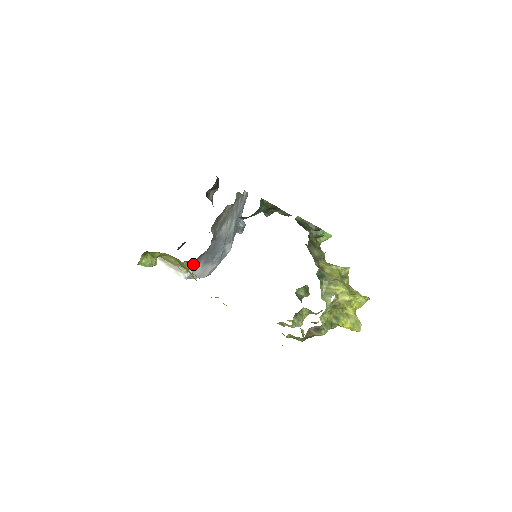
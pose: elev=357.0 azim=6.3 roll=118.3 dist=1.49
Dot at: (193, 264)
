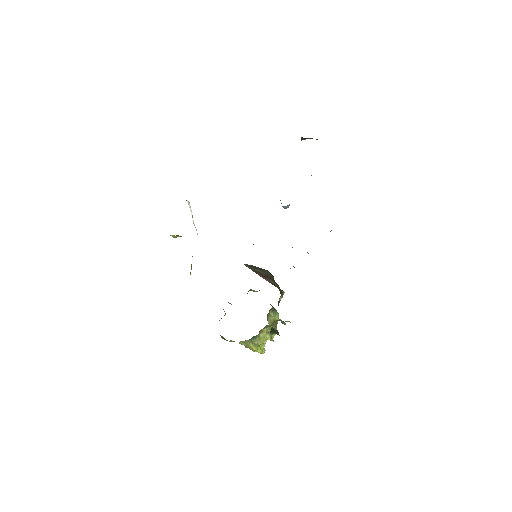
Dot at: occluded
